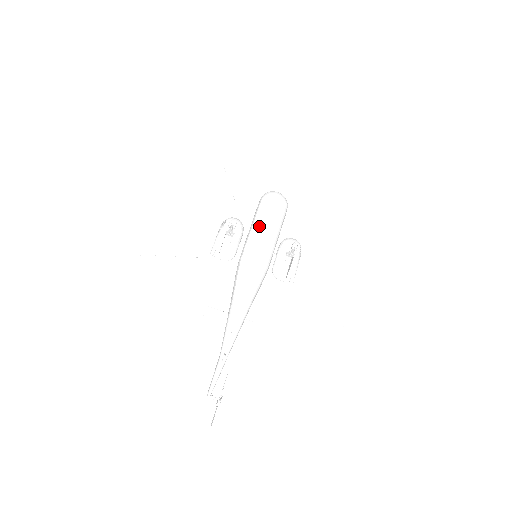
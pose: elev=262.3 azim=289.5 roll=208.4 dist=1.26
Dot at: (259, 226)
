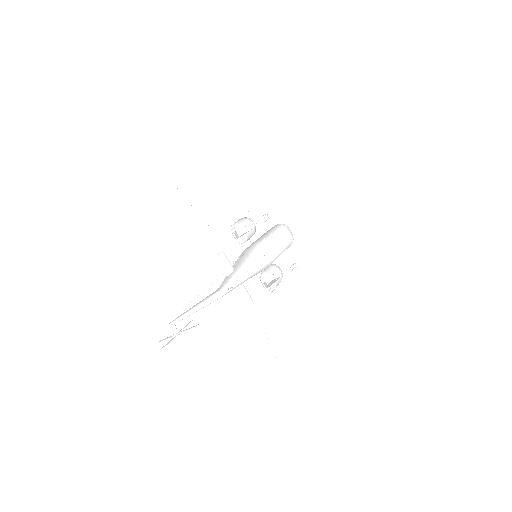
Dot at: (277, 235)
